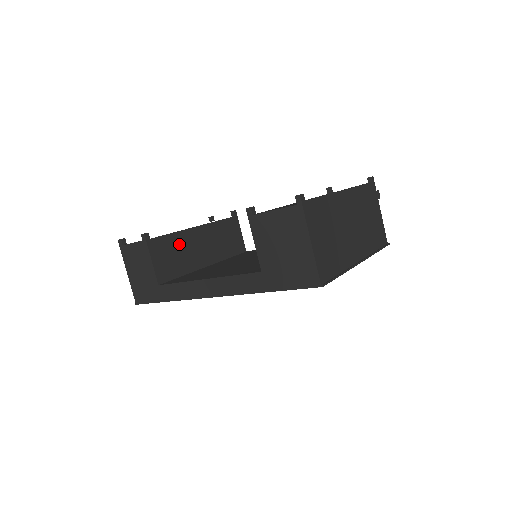
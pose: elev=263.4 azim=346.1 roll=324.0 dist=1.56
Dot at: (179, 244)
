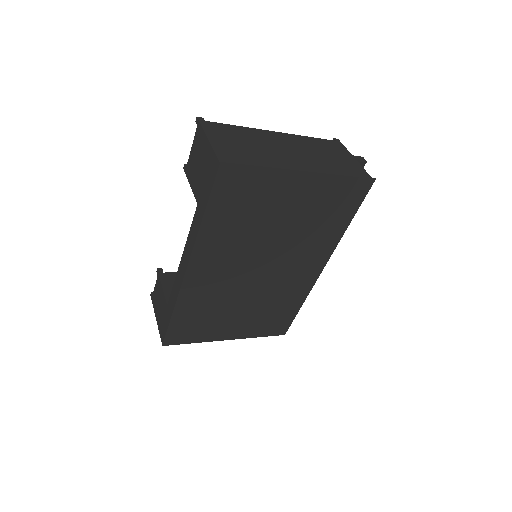
Dot at: occluded
